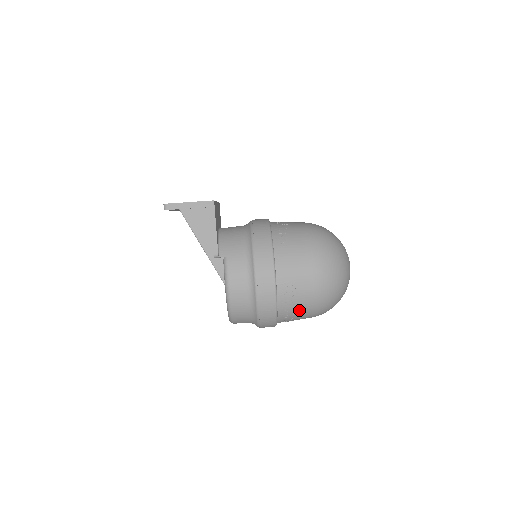
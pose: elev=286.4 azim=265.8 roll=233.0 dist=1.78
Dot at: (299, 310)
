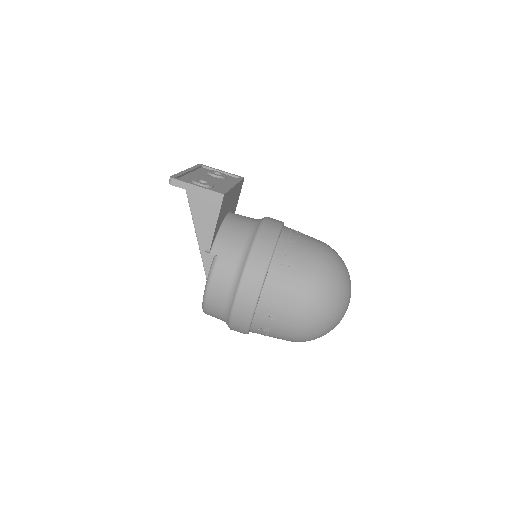
Dot at: (273, 334)
